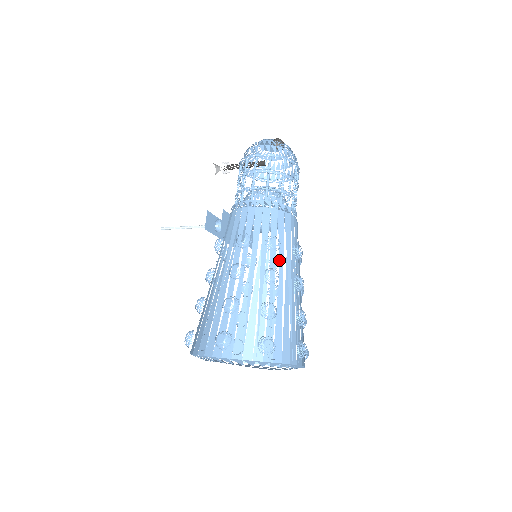
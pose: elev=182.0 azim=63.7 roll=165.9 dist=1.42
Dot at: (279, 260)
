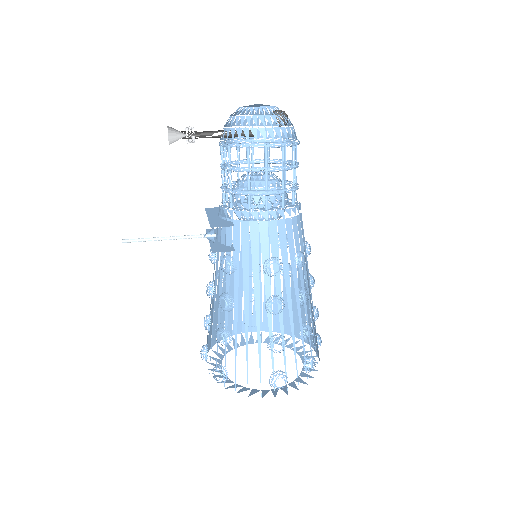
Dot at: (305, 275)
